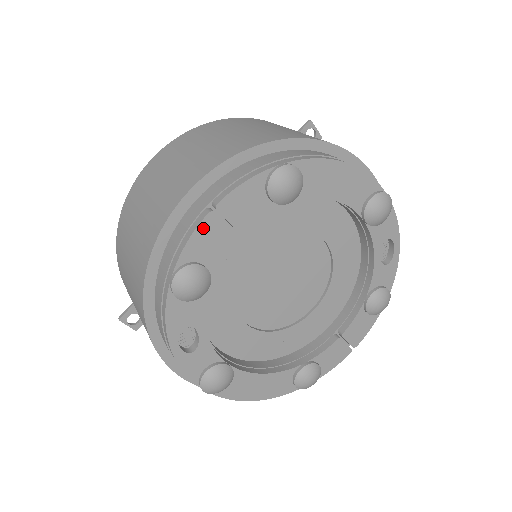
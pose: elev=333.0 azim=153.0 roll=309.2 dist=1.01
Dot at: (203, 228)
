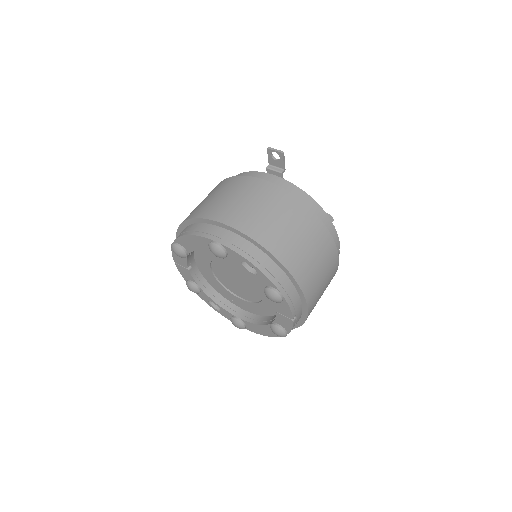
Dot at: (179, 269)
